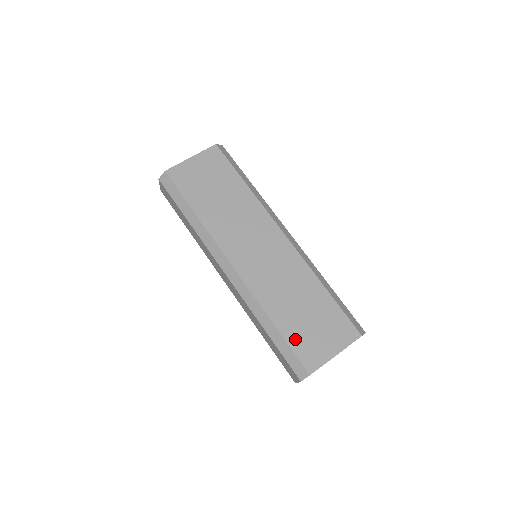
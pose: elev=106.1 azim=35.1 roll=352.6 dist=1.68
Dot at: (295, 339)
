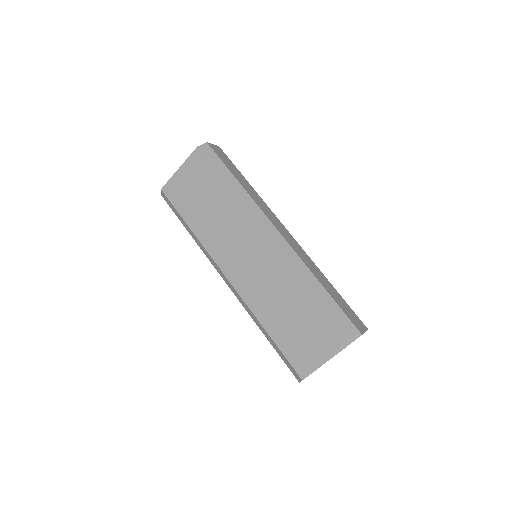
Dot at: (287, 346)
